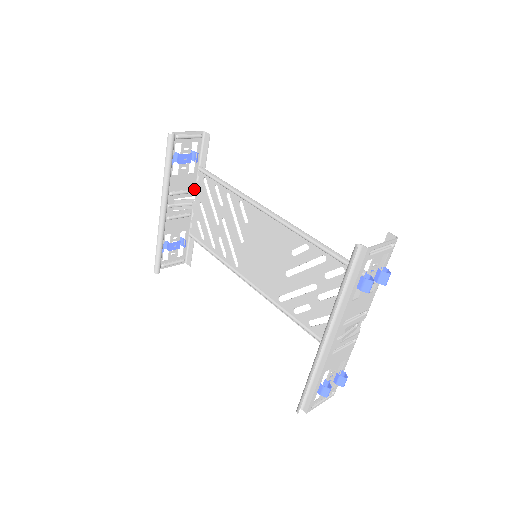
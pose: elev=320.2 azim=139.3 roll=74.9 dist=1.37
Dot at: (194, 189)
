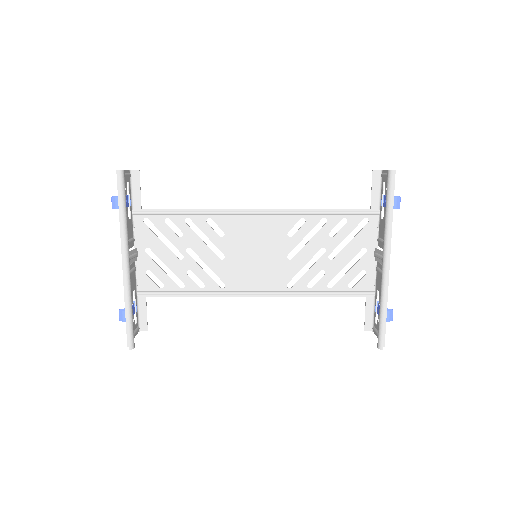
Dot at: (132, 238)
